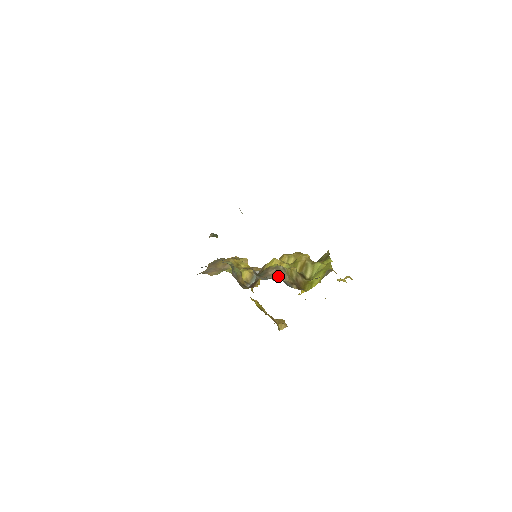
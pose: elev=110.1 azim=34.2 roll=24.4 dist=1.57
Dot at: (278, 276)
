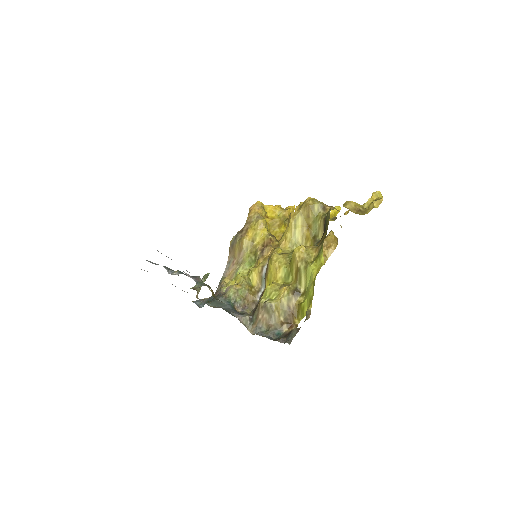
Dot at: (267, 320)
